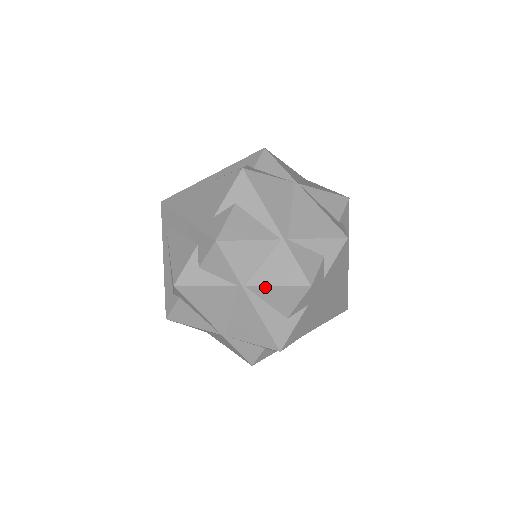
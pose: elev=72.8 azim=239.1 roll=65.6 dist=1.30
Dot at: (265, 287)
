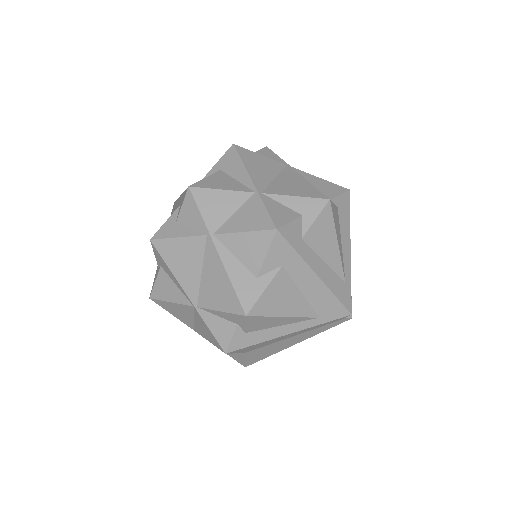
Dot at: (232, 234)
